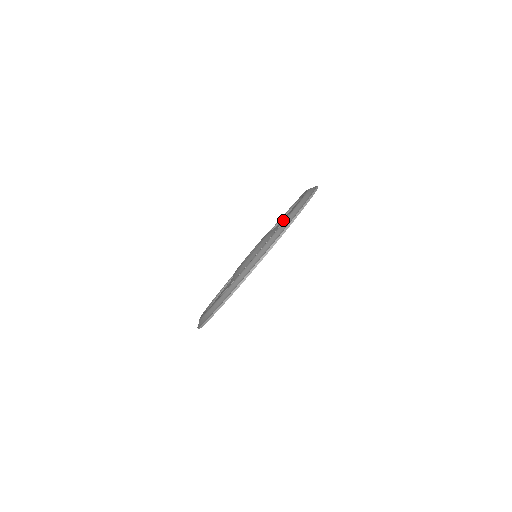
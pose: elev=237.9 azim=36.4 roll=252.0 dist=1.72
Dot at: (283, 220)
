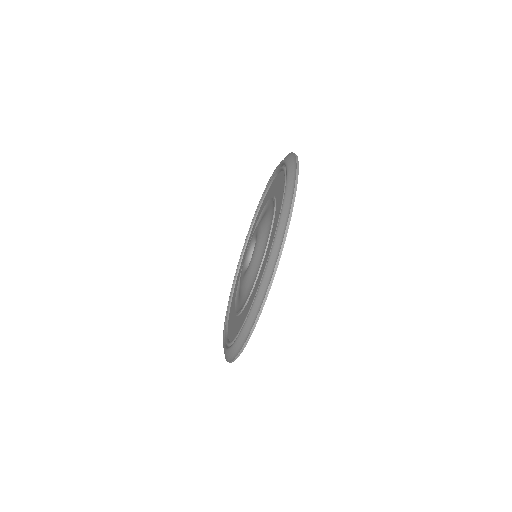
Dot at: (272, 213)
